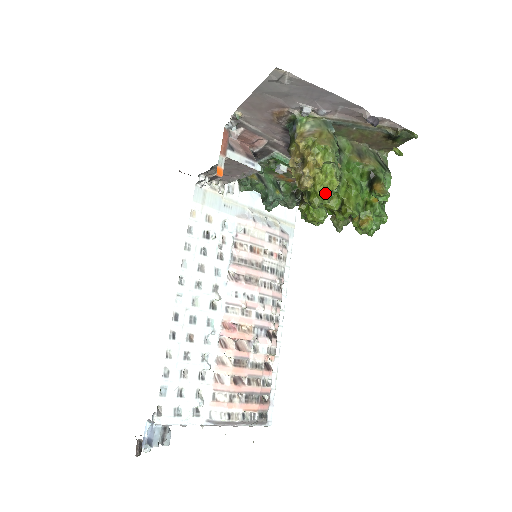
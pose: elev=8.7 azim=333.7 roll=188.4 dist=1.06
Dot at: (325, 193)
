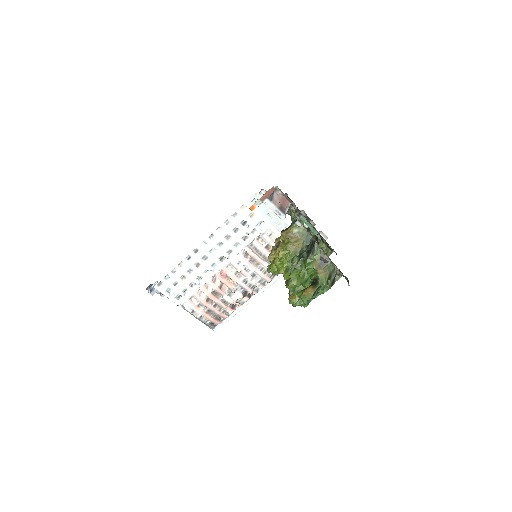
Dot at: (274, 270)
